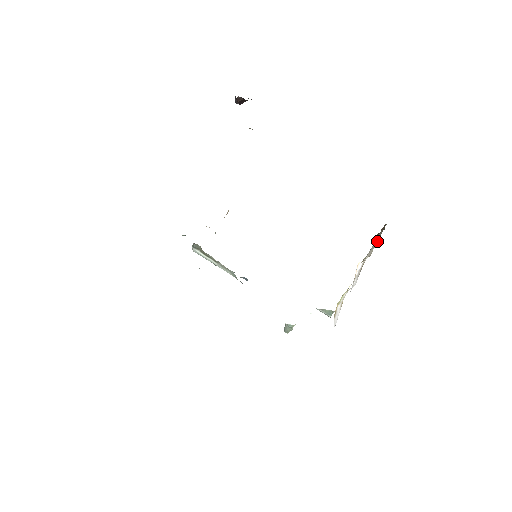
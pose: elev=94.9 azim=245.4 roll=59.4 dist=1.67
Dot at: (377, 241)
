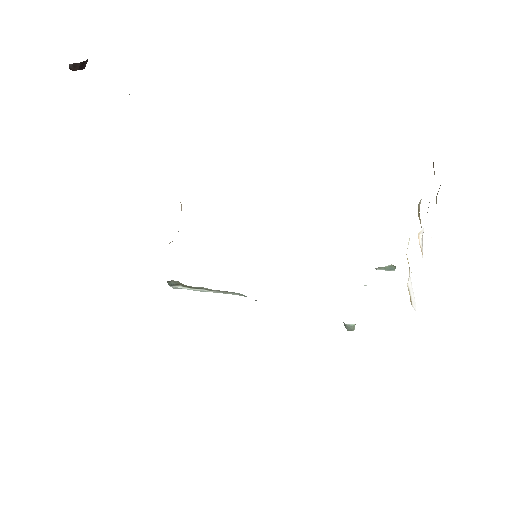
Dot at: occluded
